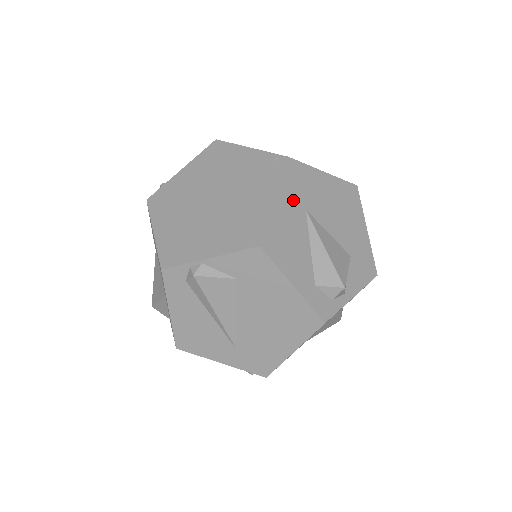
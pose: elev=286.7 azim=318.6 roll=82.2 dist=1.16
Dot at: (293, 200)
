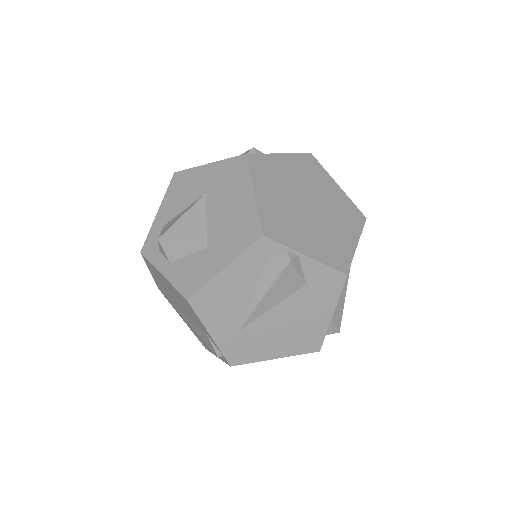
Dot at: occluded
